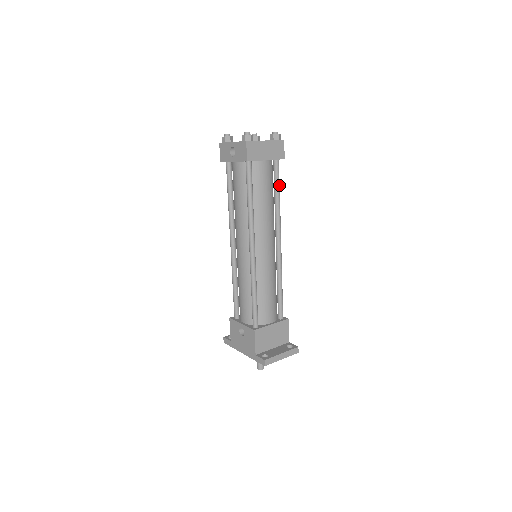
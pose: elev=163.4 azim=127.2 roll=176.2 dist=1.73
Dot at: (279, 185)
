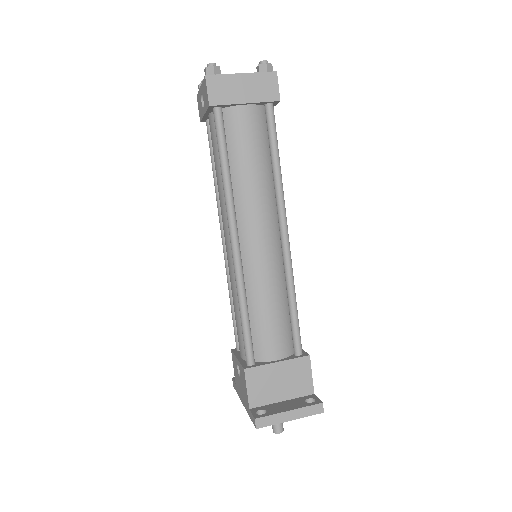
Dot at: (276, 143)
